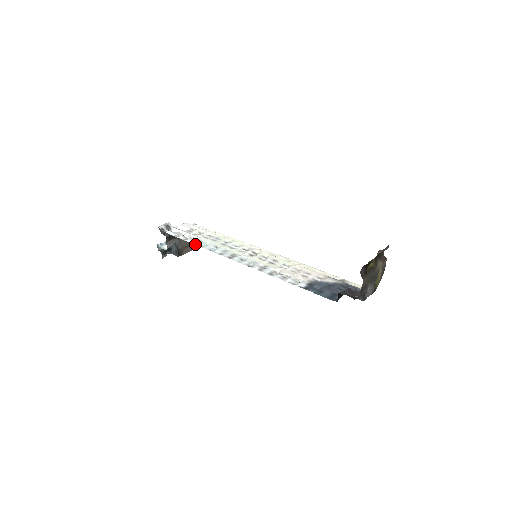
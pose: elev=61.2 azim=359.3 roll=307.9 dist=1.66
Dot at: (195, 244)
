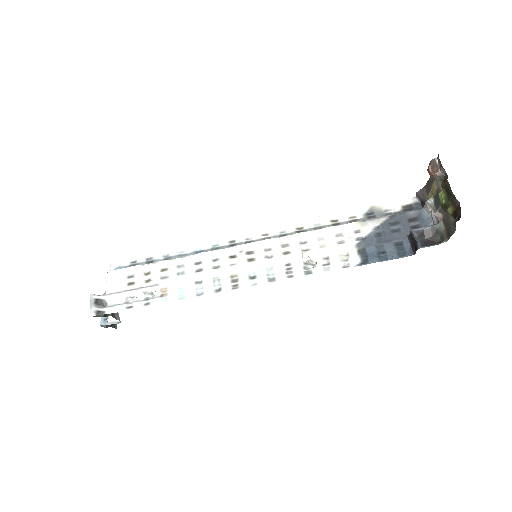
Dot at: occluded
